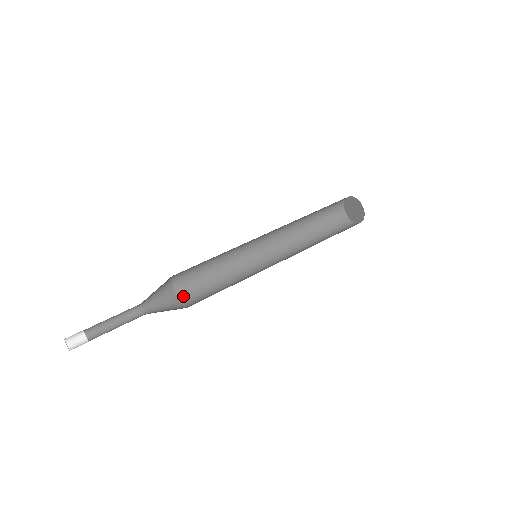
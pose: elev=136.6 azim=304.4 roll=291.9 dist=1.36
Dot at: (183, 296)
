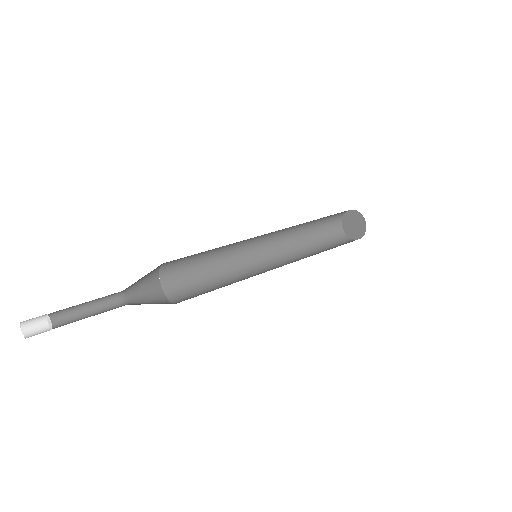
Dot at: (174, 297)
